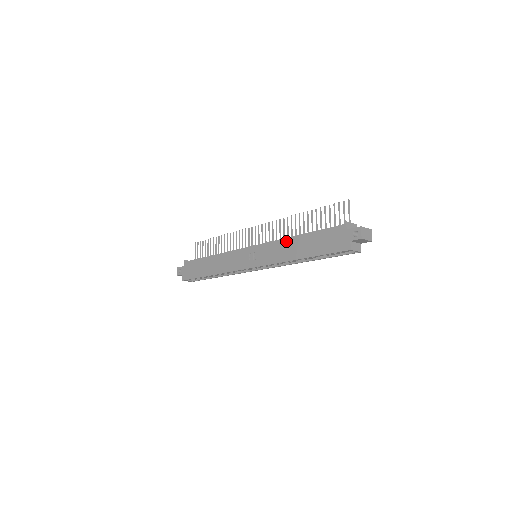
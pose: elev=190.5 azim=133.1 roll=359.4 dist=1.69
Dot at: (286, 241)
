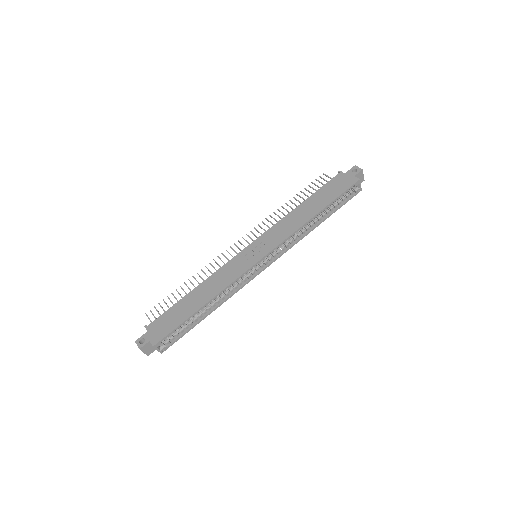
Dot at: (291, 214)
